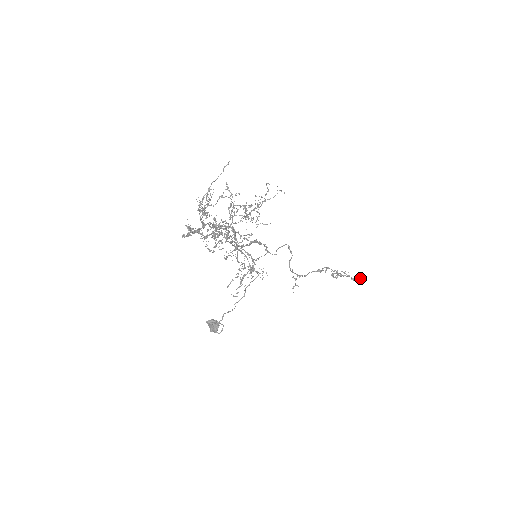
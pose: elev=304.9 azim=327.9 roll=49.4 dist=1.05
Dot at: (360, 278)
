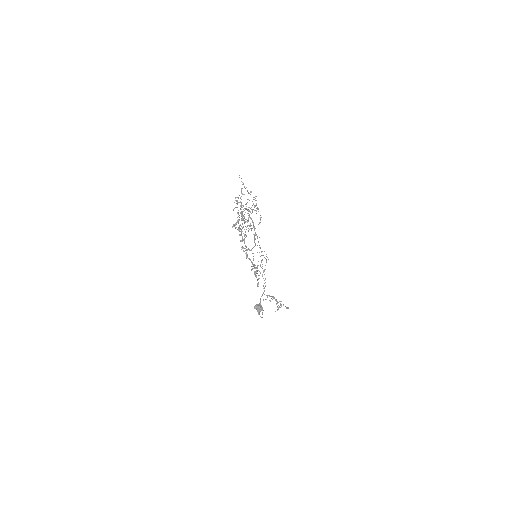
Dot at: occluded
